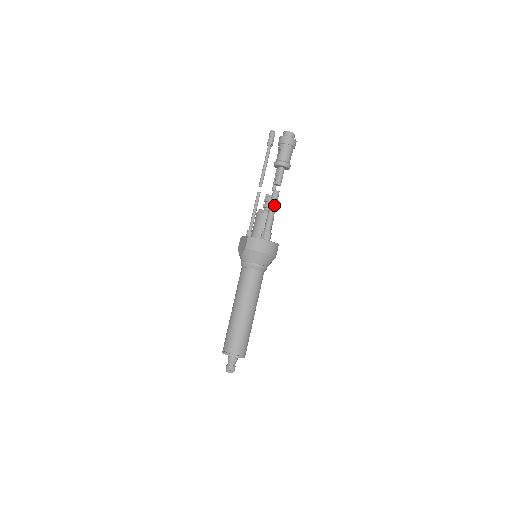
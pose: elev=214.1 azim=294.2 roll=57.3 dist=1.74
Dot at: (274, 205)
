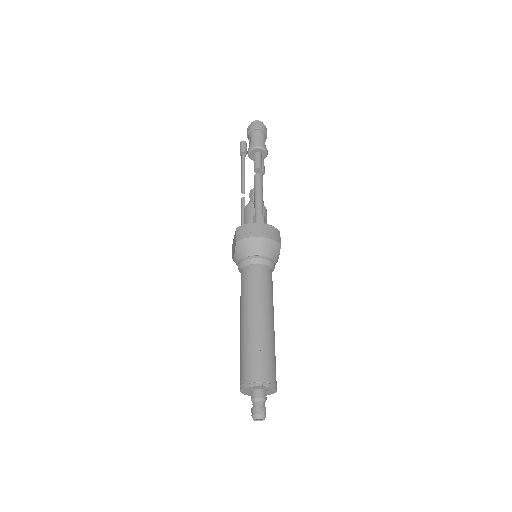
Dot at: (259, 188)
